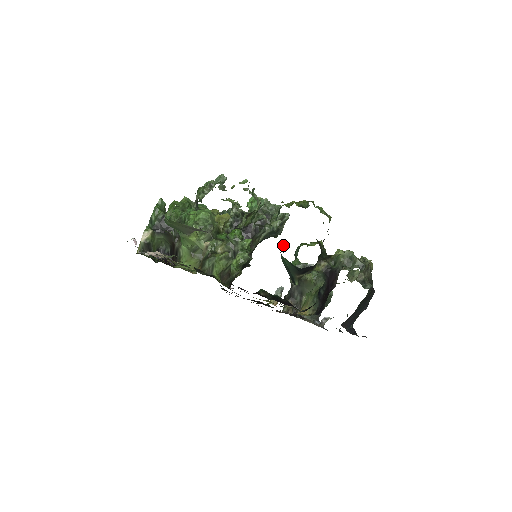
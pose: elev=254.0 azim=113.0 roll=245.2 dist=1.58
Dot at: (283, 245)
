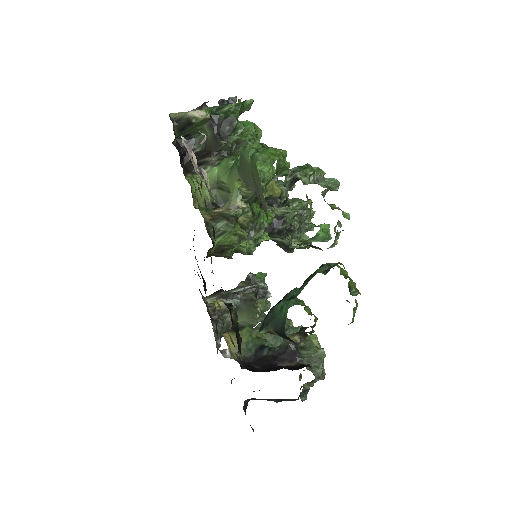
Dot at: (294, 291)
